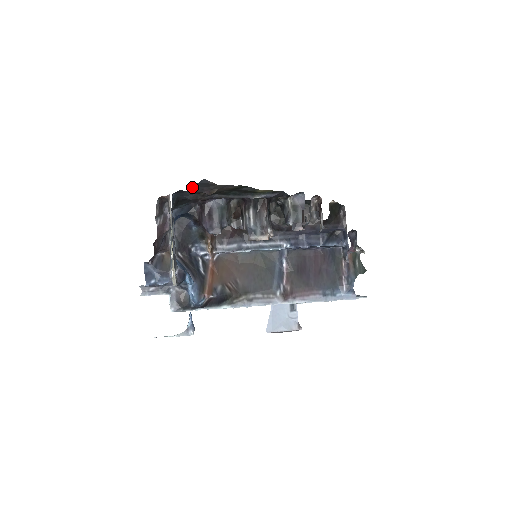
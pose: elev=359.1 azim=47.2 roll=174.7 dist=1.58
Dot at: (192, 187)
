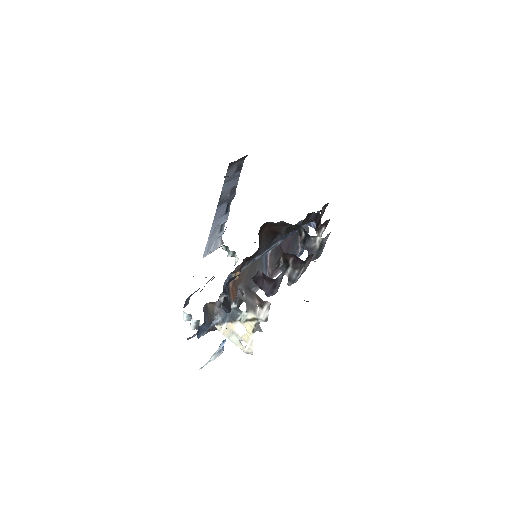
Dot at: occluded
